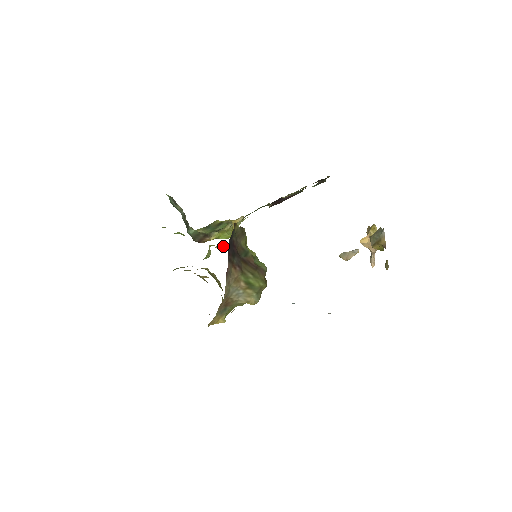
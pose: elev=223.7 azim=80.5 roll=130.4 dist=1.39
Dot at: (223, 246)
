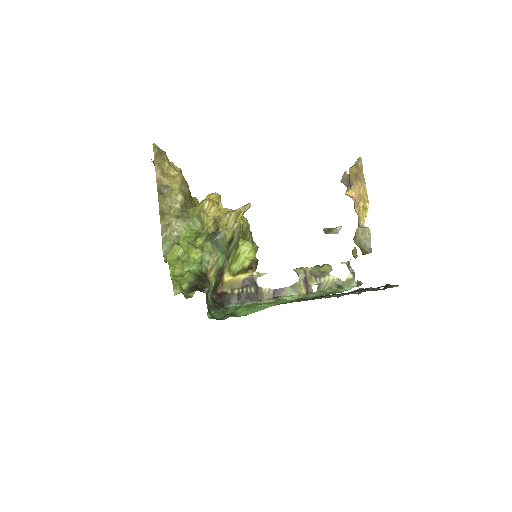
Dot at: (215, 210)
